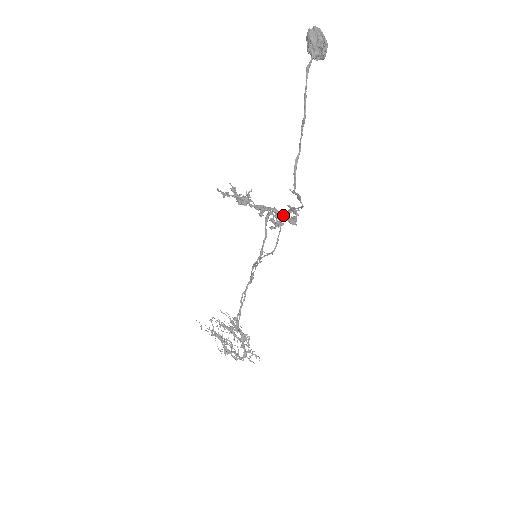
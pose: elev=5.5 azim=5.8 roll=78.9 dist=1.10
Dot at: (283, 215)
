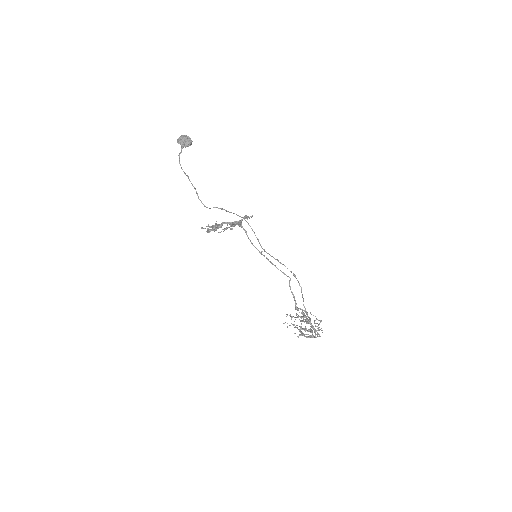
Dot at: (225, 223)
